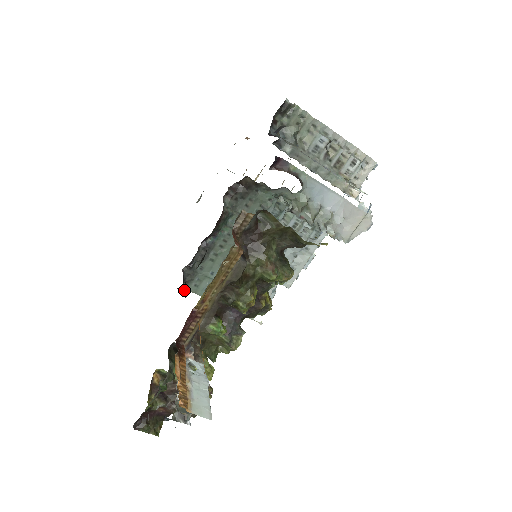
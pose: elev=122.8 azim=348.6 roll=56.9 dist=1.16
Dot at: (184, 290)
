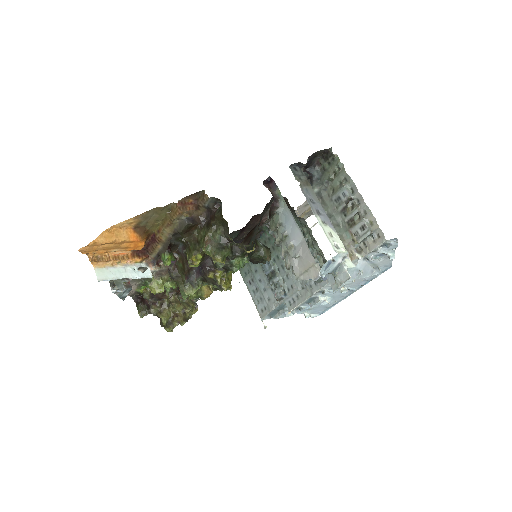
Dot at: occluded
